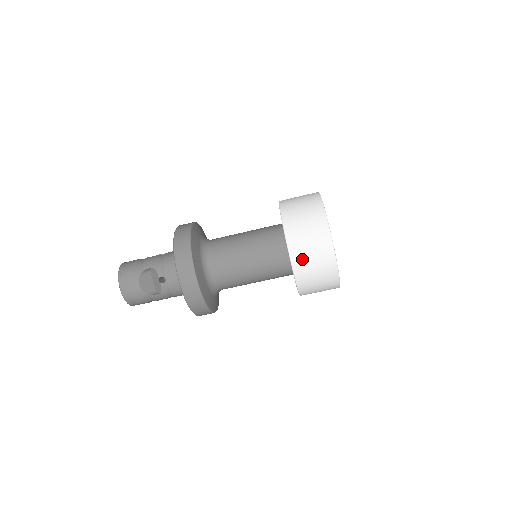
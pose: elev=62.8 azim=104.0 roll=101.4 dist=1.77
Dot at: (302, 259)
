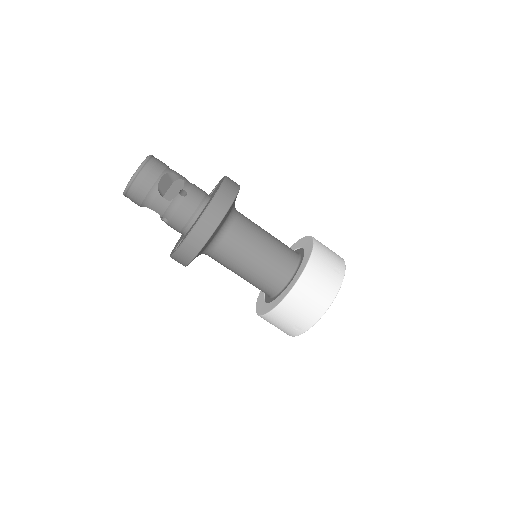
Dot at: (314, 273)
